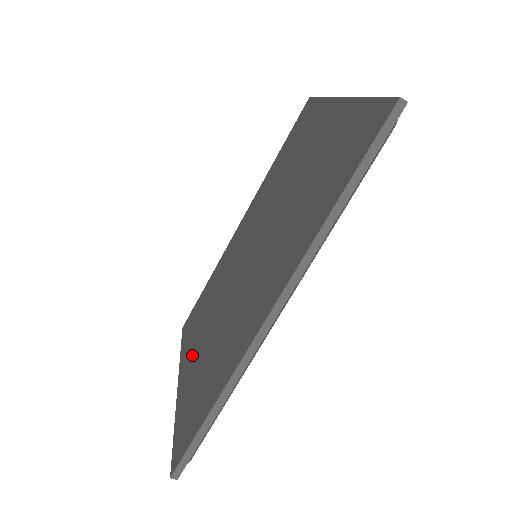
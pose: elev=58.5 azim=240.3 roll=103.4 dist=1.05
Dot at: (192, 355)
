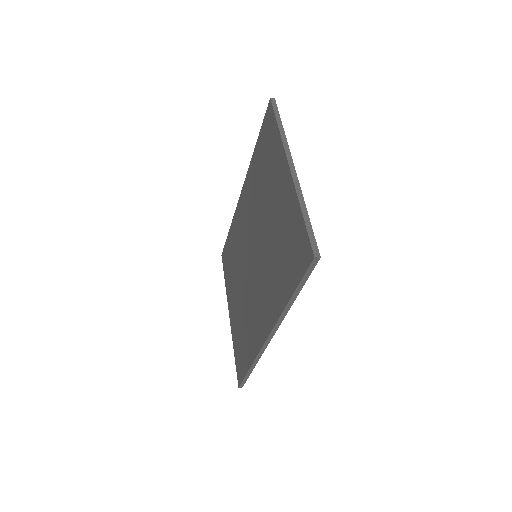
Dot at: (233, 301)
